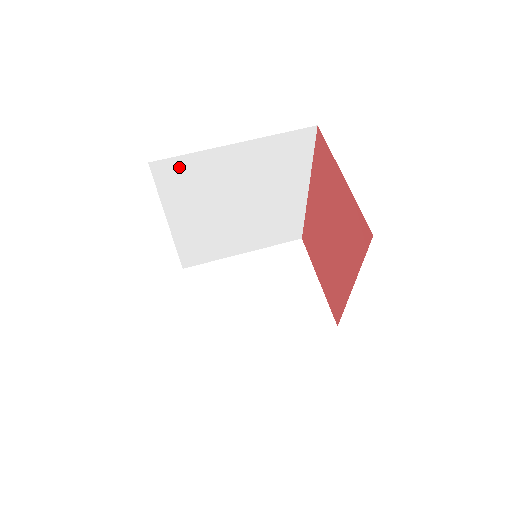
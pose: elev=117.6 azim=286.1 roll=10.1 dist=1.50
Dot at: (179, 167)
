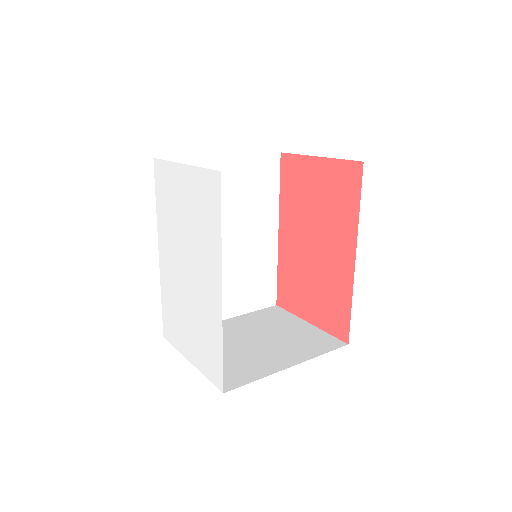
Dot at: occluded
